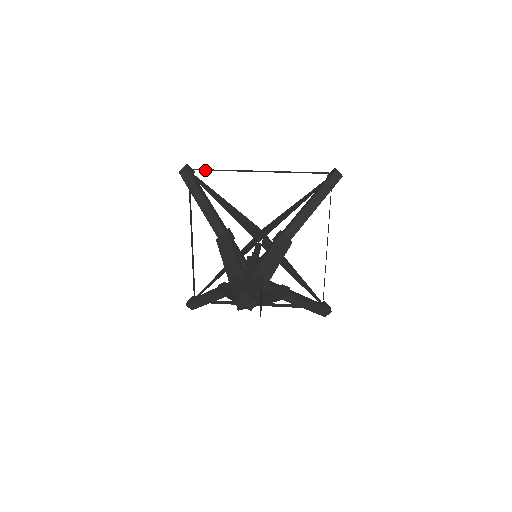
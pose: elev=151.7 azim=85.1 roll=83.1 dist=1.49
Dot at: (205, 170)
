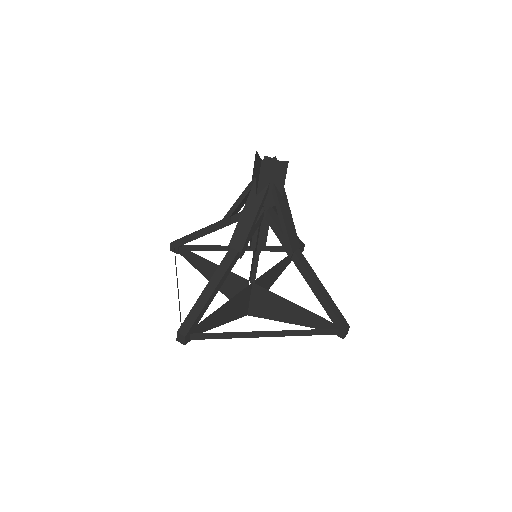
Dot at: occluded
